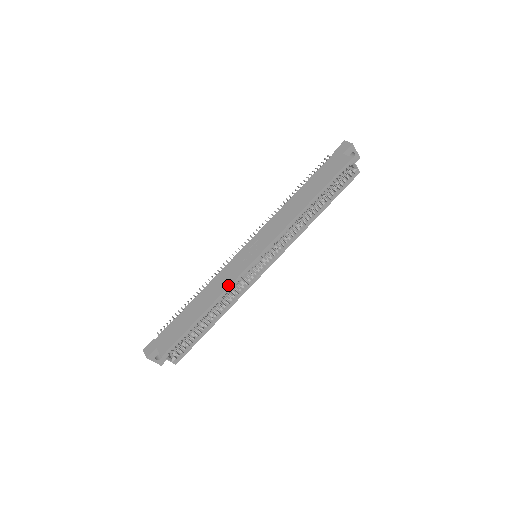
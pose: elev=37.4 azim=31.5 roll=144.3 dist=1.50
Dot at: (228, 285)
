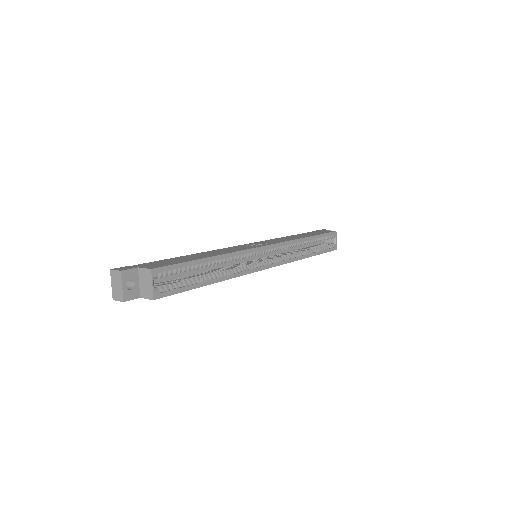
Dot at: (238, 250)
